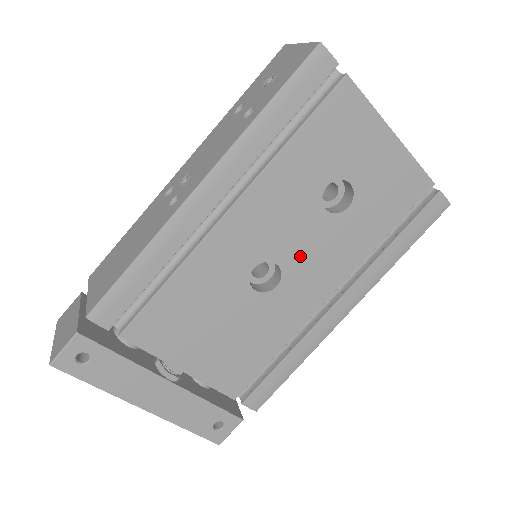
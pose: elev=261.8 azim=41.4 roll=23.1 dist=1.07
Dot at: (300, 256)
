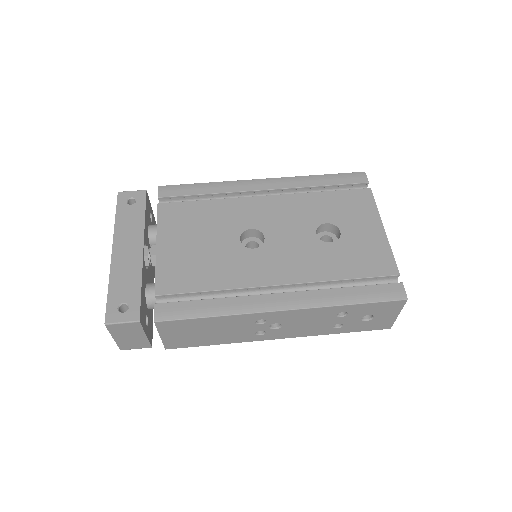
Dot at: (281, 244)
